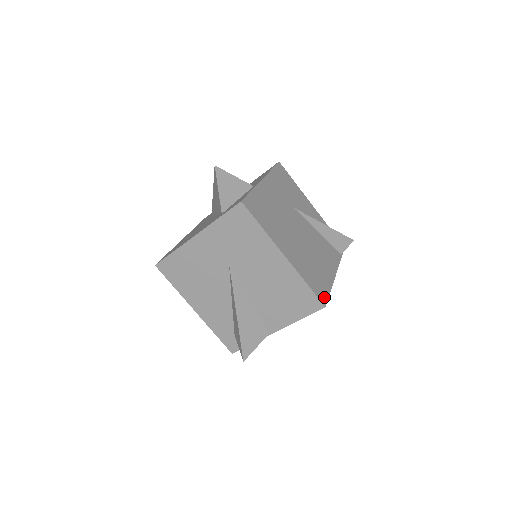
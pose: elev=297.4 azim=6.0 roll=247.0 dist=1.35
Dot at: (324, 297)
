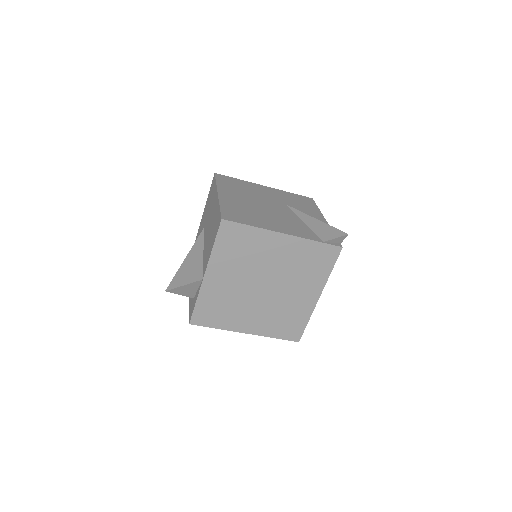
Dot at: (232, 219)
